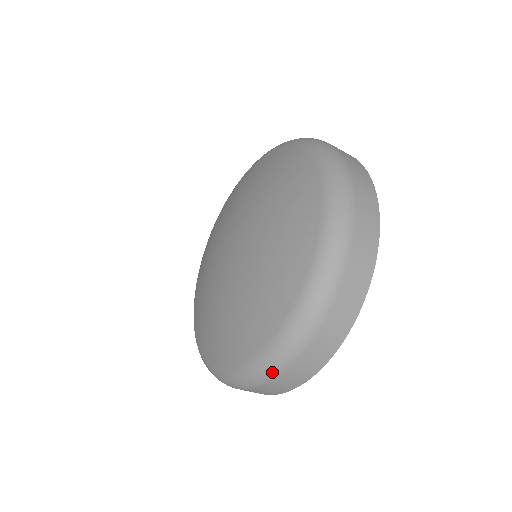
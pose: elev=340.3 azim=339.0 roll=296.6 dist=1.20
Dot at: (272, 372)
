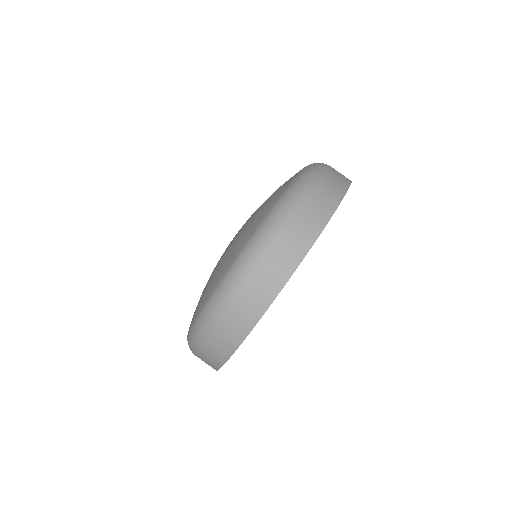
Dot at: occluded
